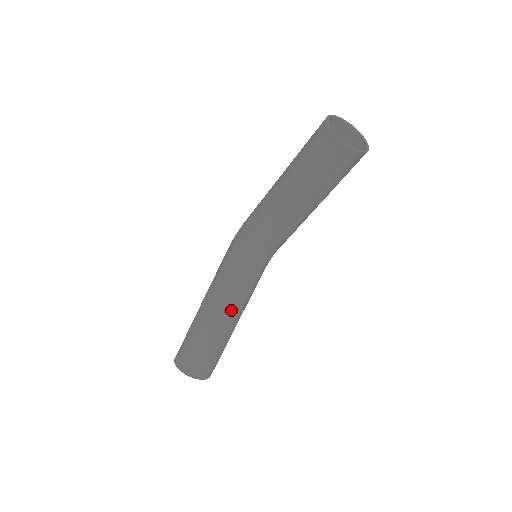
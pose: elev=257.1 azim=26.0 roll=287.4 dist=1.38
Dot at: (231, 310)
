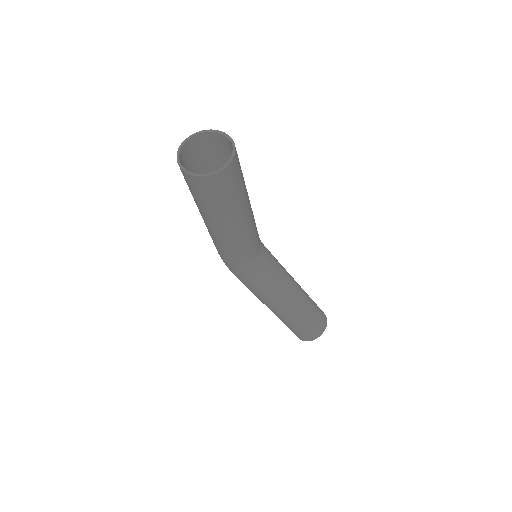
Dot at: (289, 289)
